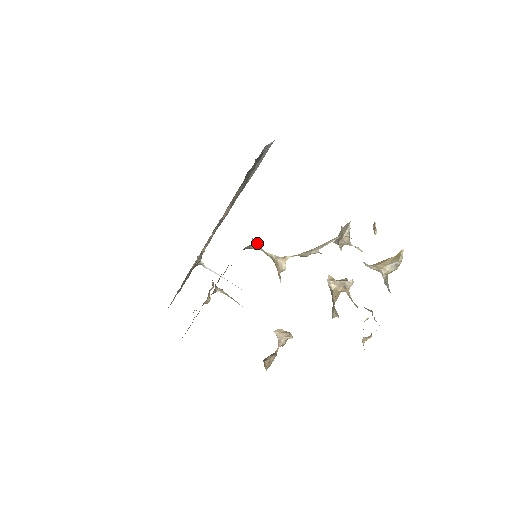
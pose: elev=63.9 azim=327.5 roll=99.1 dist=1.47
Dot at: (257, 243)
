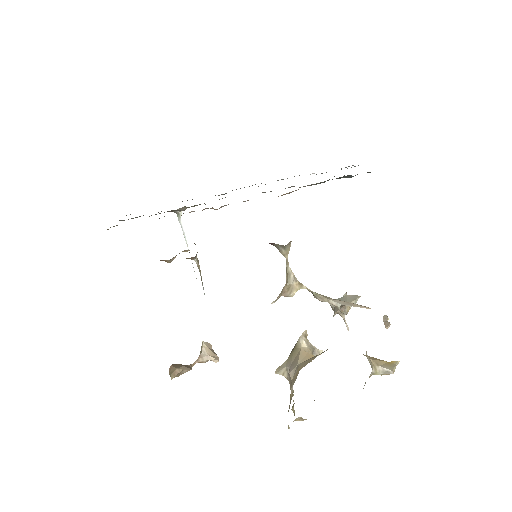
Dot at: occluded
